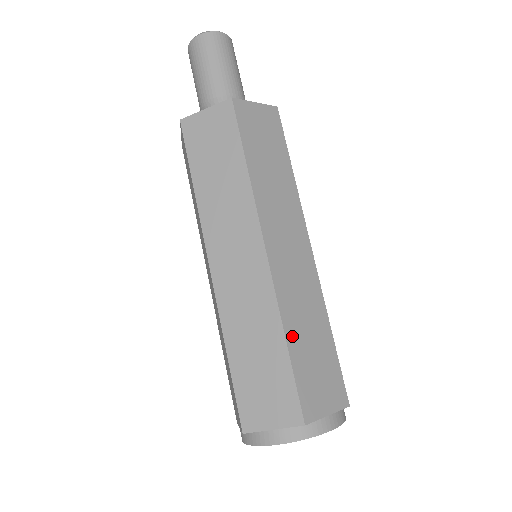
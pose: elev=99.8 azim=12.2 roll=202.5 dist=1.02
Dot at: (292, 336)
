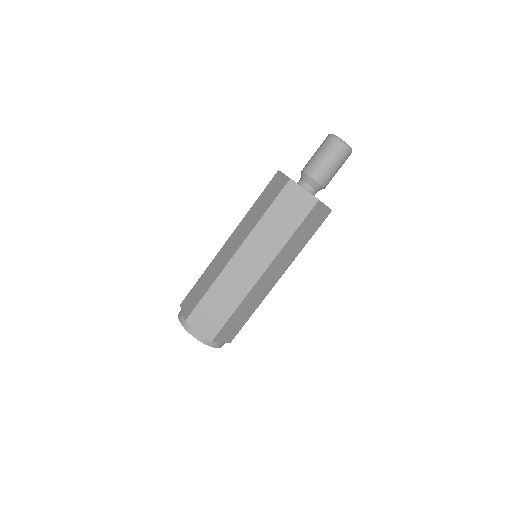
Dot at: (213, 291)
